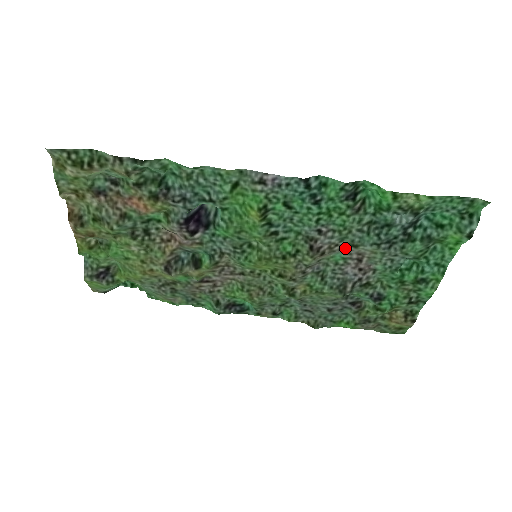
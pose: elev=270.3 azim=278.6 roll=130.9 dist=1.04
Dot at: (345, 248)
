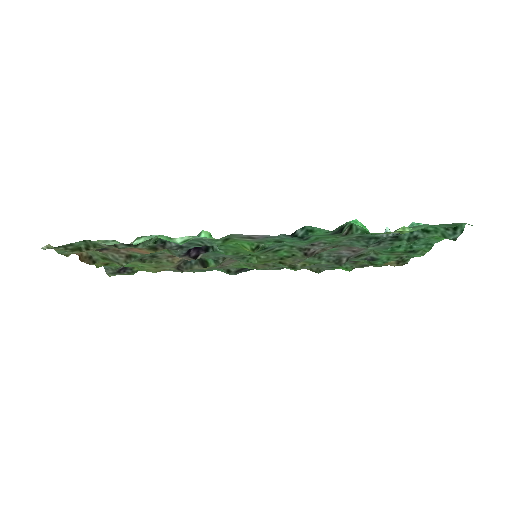
Dot at: (337, 246)
